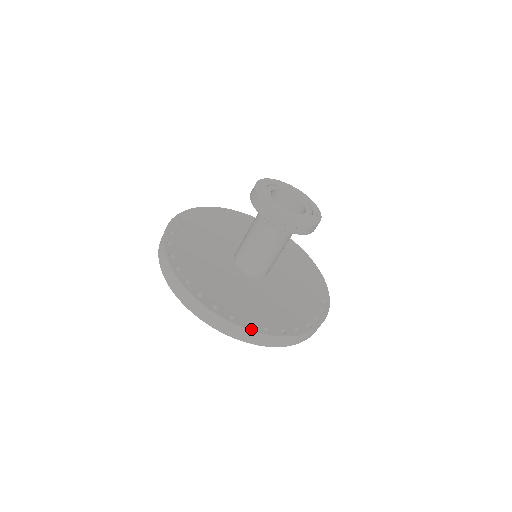
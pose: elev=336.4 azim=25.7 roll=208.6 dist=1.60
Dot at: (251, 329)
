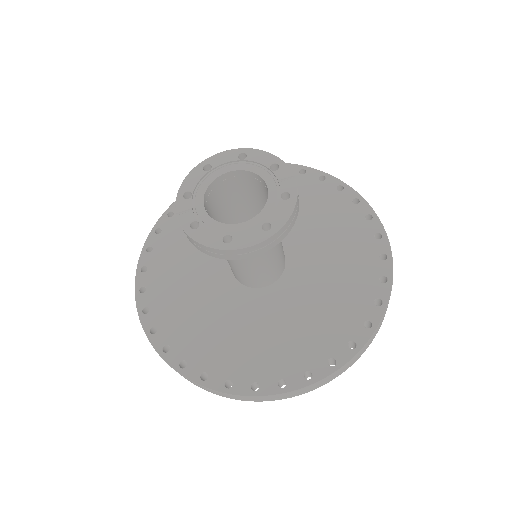
Dot at: (359, 348)
